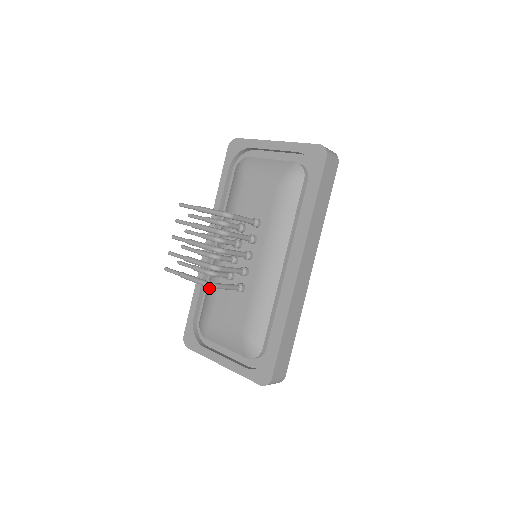
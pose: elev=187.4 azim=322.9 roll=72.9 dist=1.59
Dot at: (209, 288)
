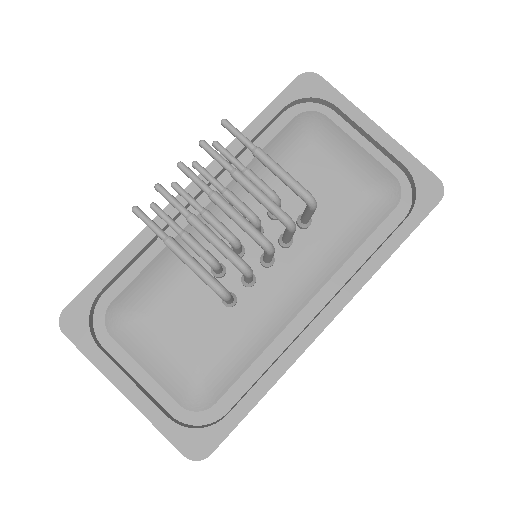
Dot at: (163, 264)
